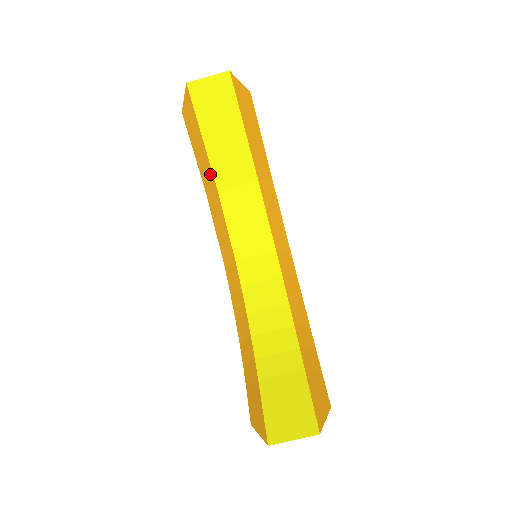
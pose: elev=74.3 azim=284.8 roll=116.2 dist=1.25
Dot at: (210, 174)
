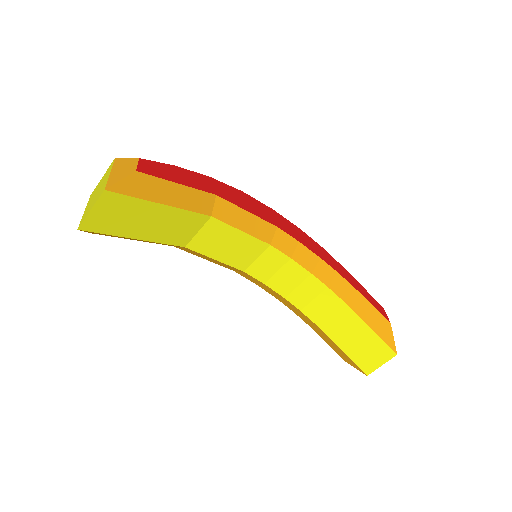
Dot at: occluded
